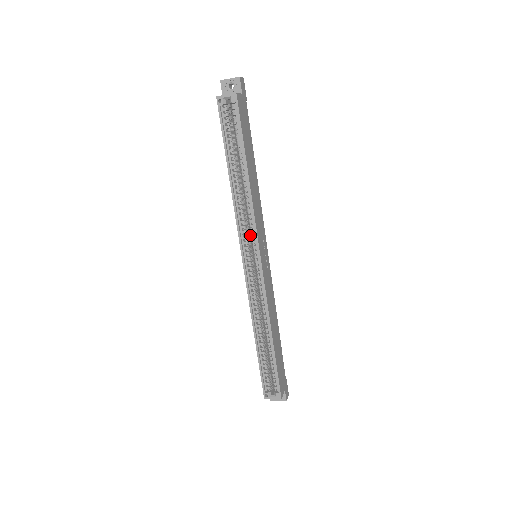
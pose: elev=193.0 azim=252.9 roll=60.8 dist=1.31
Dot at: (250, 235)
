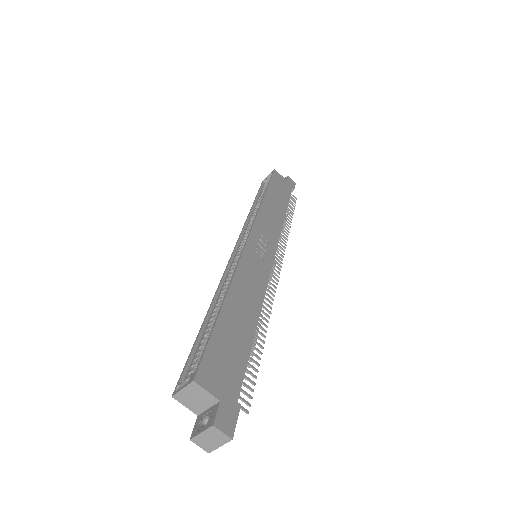
Dot at: occluded
